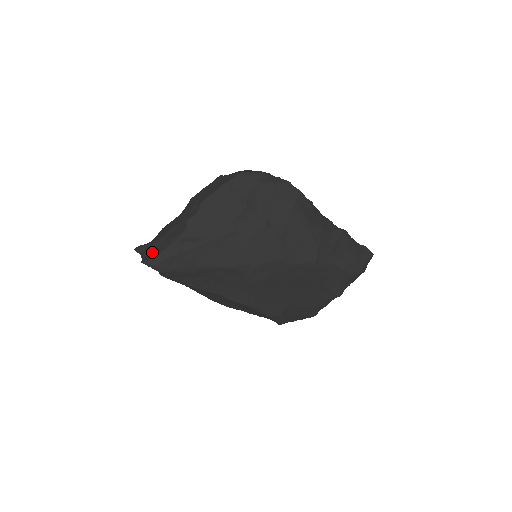
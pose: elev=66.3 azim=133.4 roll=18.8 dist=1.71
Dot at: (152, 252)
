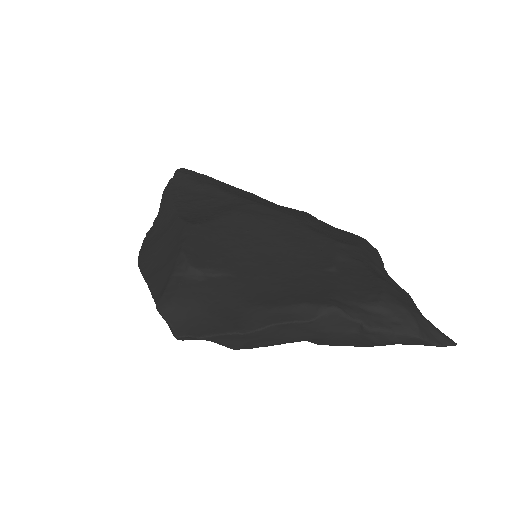
Dot at: occluded
